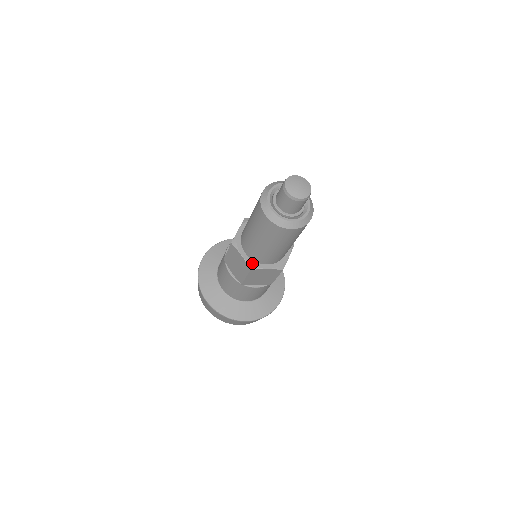
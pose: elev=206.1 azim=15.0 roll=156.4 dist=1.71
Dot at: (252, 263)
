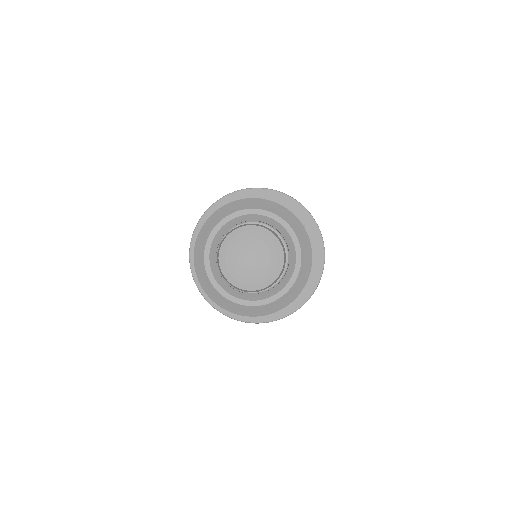
Dot at: occluded
